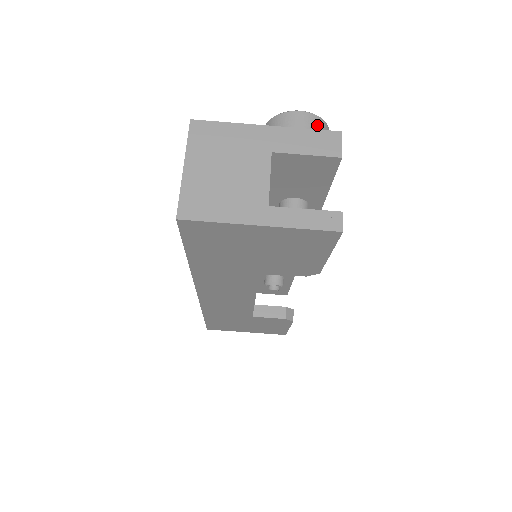
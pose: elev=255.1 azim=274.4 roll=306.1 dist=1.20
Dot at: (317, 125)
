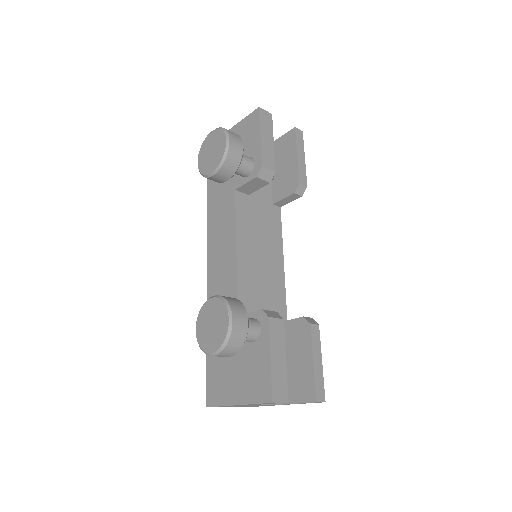
Dot at: (231, 350)
